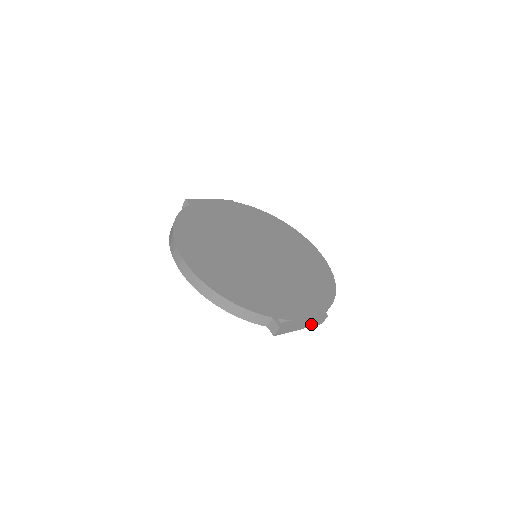
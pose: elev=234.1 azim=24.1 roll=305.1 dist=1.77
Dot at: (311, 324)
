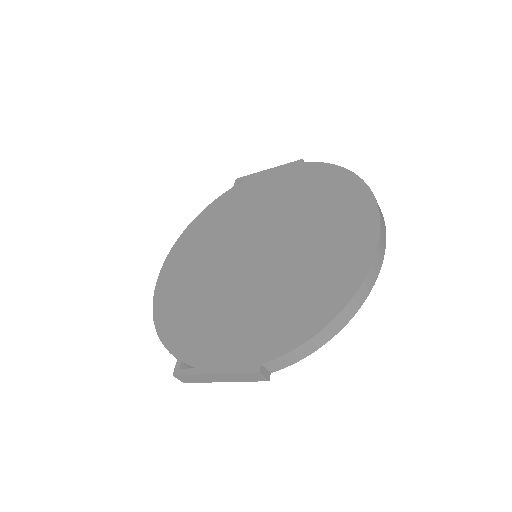
Dot at: (240, 378)
